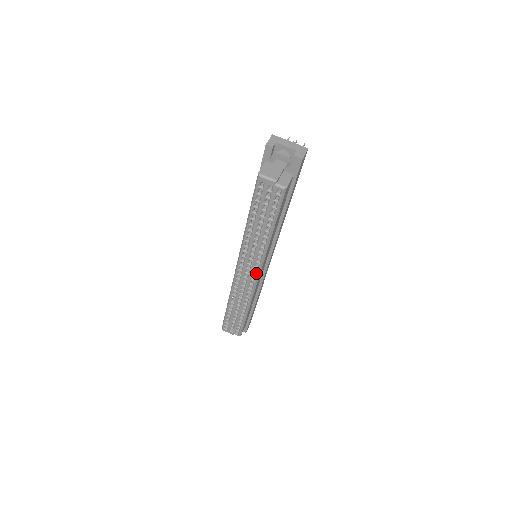
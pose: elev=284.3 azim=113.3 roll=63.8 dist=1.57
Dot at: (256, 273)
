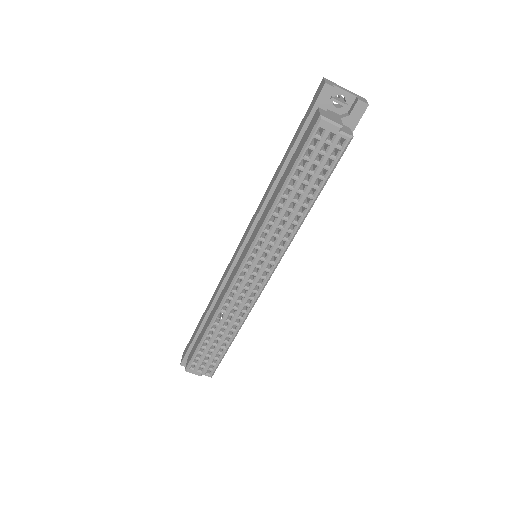
Dot at: (269, 272)
